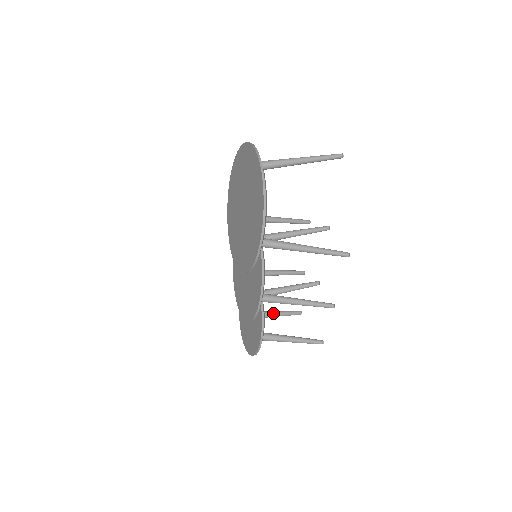
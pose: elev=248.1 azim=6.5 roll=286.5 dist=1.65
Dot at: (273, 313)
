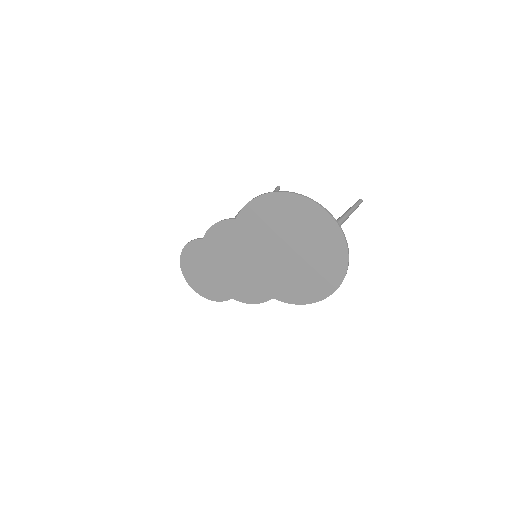
Dot at: occluded
